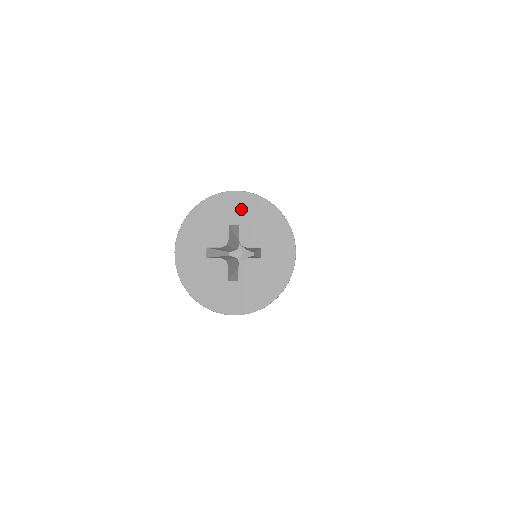
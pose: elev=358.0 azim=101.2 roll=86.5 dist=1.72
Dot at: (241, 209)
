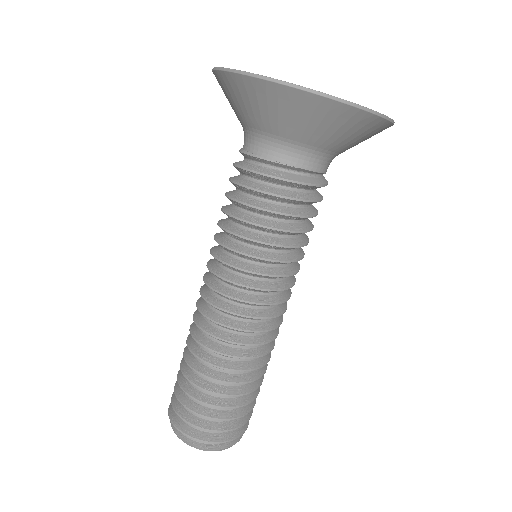
Dot at: occluded
